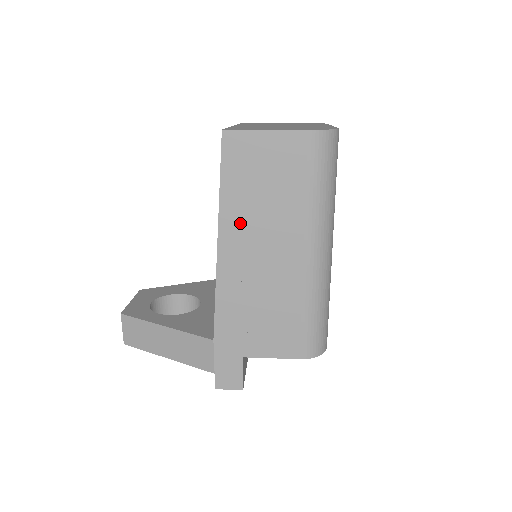
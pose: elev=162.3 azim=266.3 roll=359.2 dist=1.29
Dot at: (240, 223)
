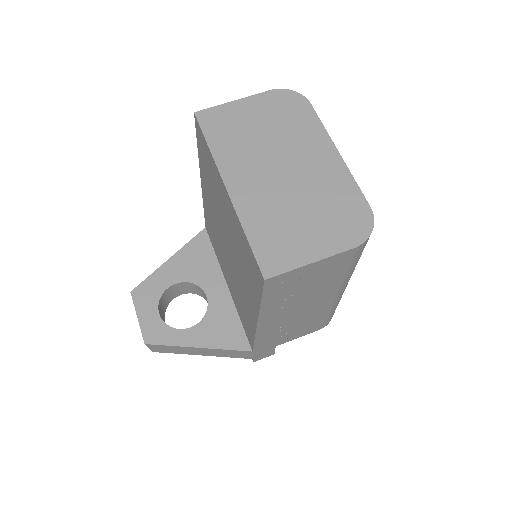
Dot at: (279, 309)
